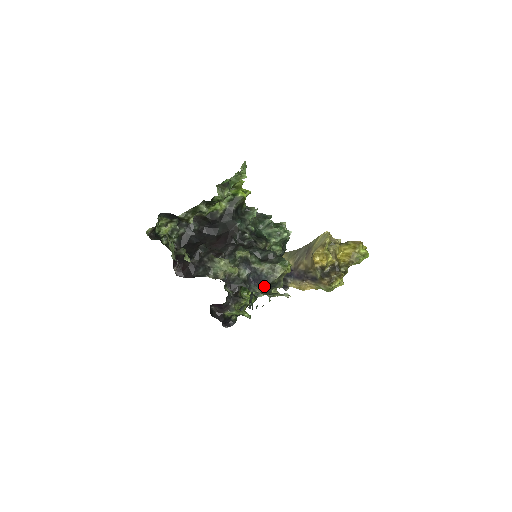
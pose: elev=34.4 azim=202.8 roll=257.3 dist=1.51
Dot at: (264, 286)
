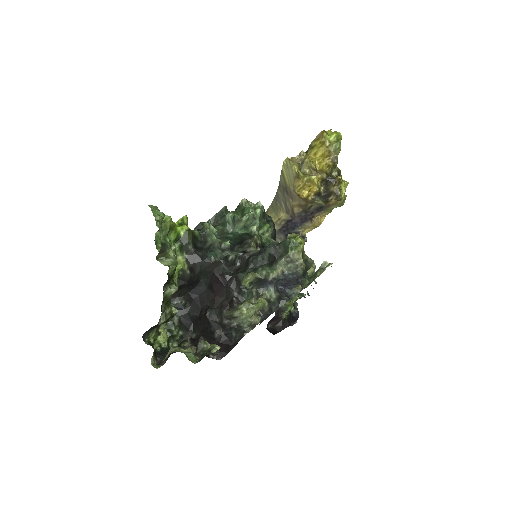
Dot at: (300, 282)
